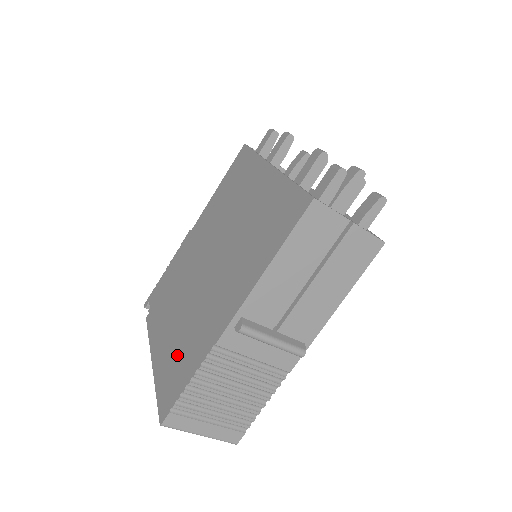
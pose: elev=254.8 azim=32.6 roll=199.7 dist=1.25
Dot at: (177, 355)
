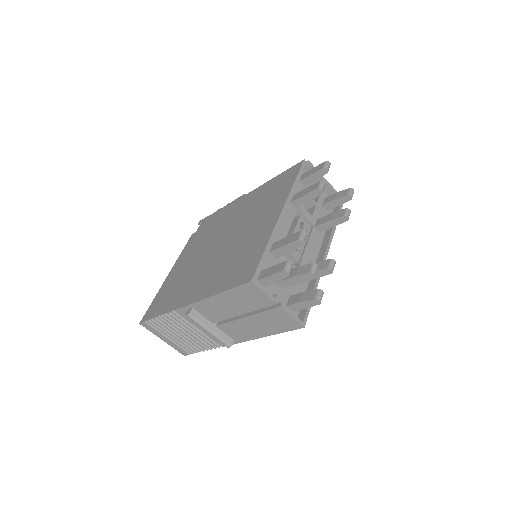
Dot at: (170, 289)
